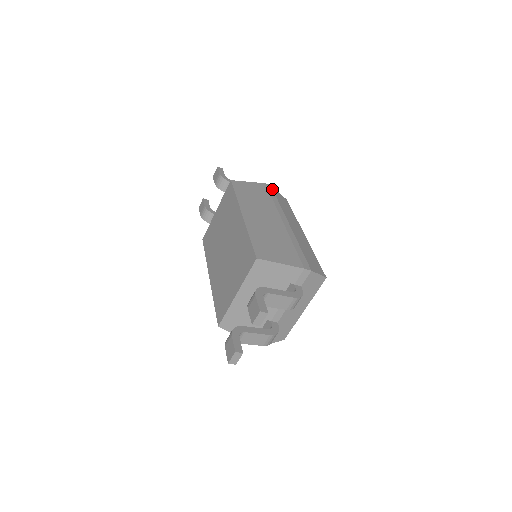
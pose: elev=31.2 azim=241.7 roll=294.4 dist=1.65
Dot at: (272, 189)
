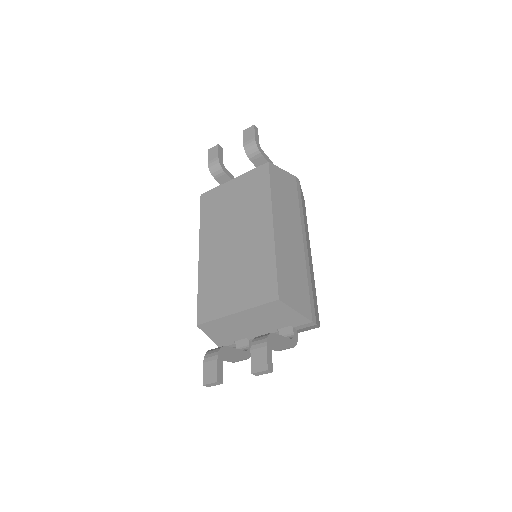
Dot at: (300, 187)
